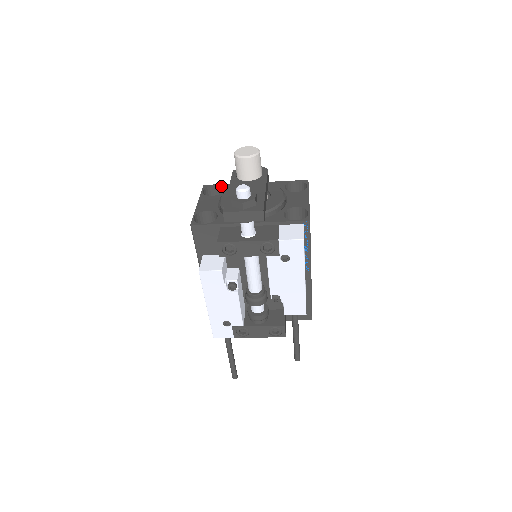
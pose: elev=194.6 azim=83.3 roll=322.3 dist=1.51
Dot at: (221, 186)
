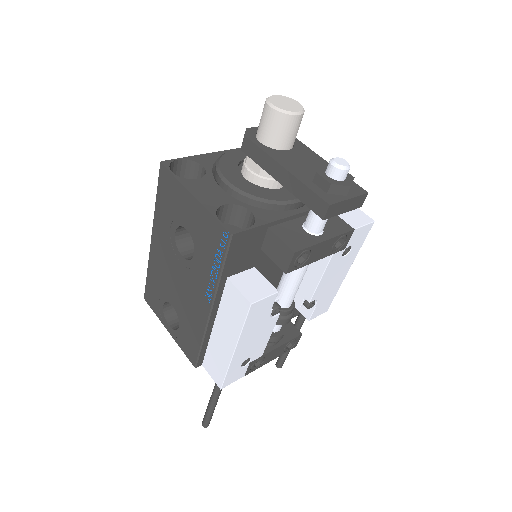
Dot at: (188, 160)
